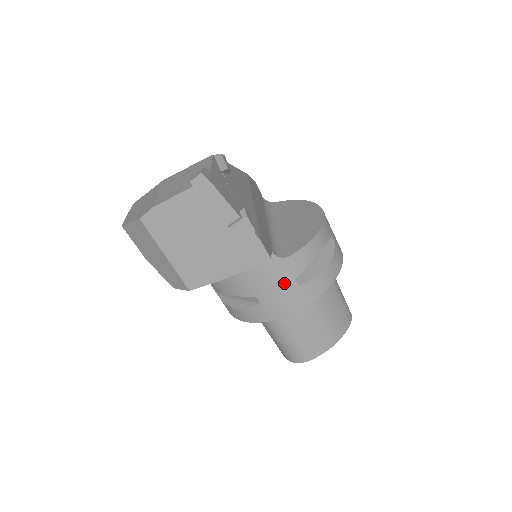
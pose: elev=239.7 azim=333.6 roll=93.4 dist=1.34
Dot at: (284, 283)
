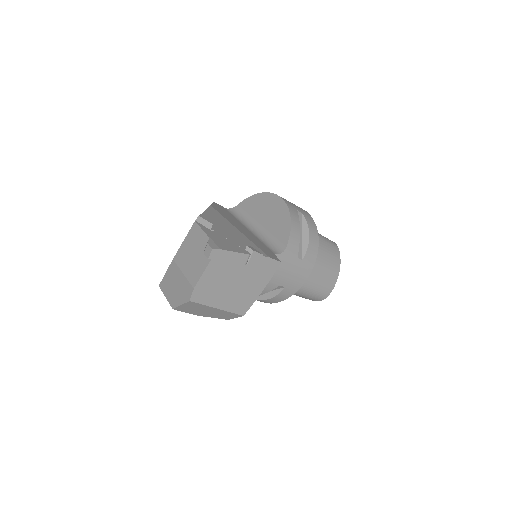
Dot at: (292, 265)
